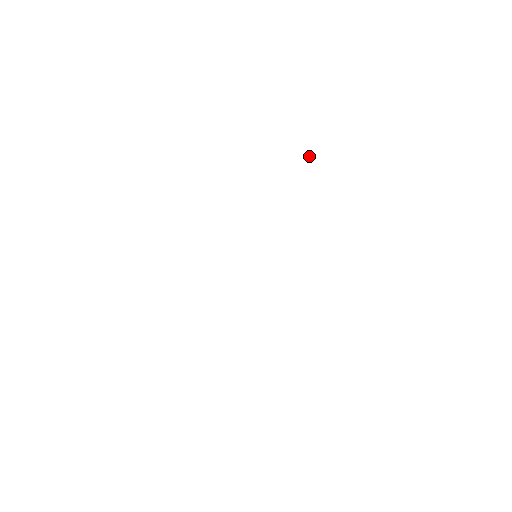
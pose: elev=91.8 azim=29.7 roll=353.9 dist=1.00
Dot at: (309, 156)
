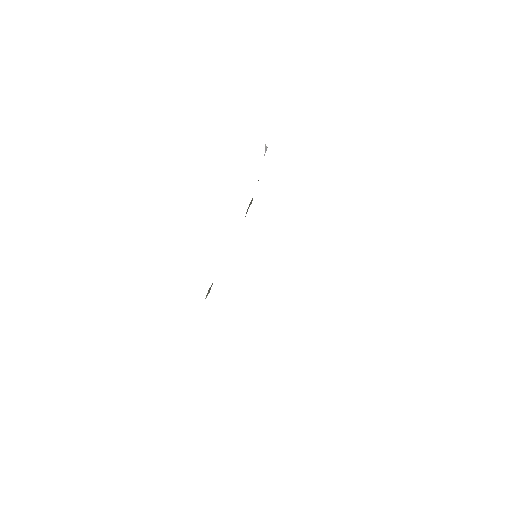
Dot at: occluded
